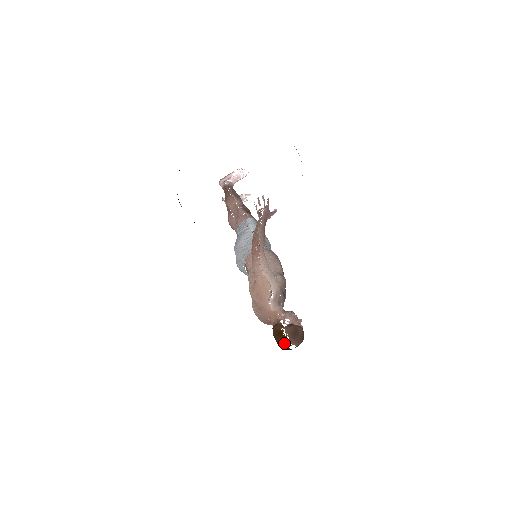
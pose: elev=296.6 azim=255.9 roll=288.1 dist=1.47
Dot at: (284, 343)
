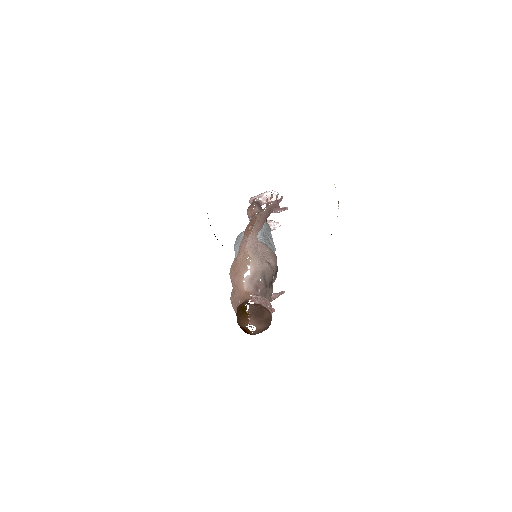
Dot at: (243, 320)
